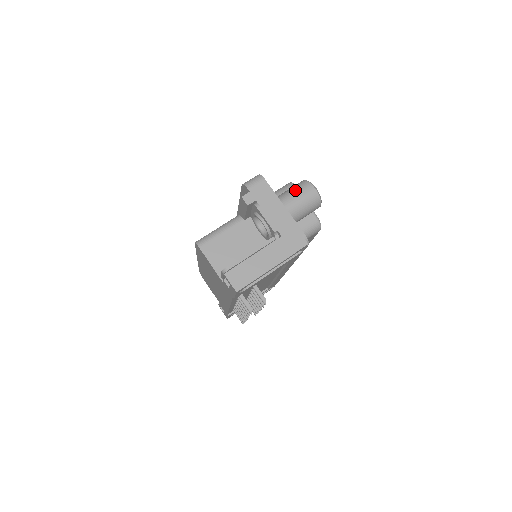
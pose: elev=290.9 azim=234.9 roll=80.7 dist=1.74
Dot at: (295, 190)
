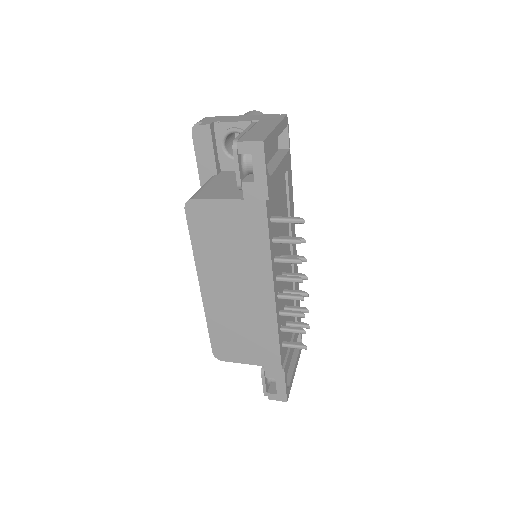
Dot at: occluded
